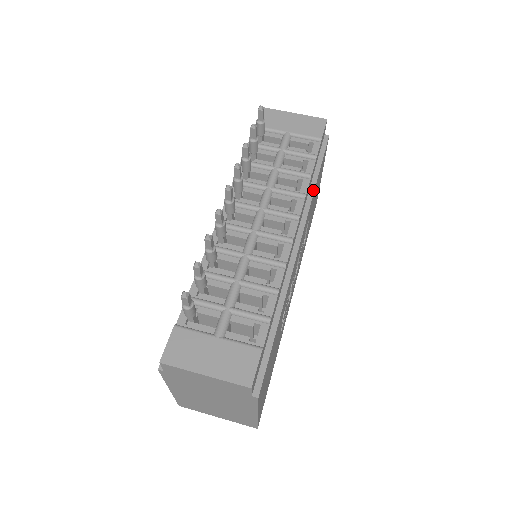
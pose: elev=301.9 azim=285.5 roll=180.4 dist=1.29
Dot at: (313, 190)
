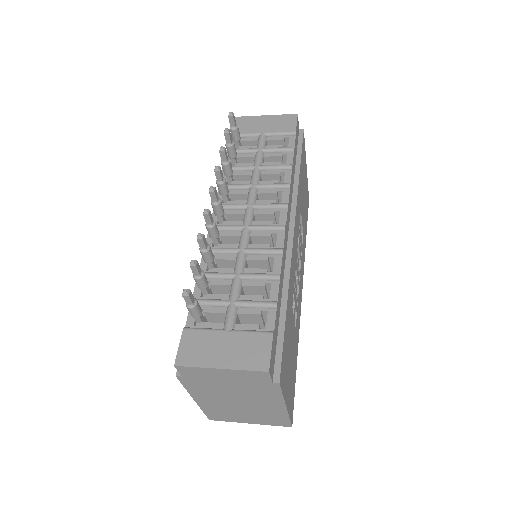
Dot at: (297, 181)
